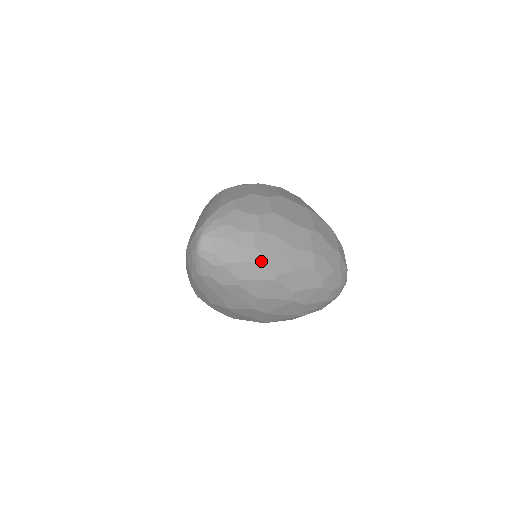
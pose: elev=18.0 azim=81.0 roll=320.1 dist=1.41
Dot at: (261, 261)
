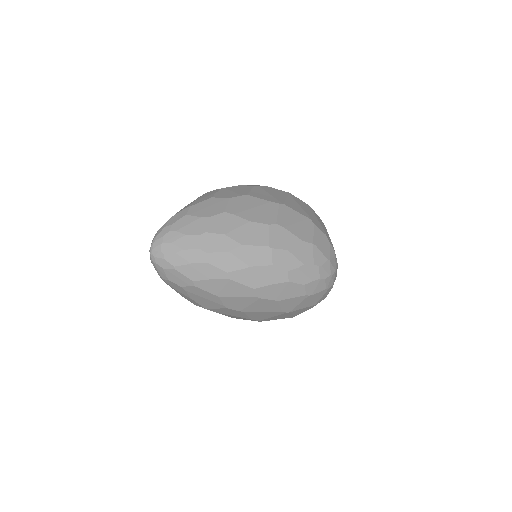
Dot at: (208, 261)
